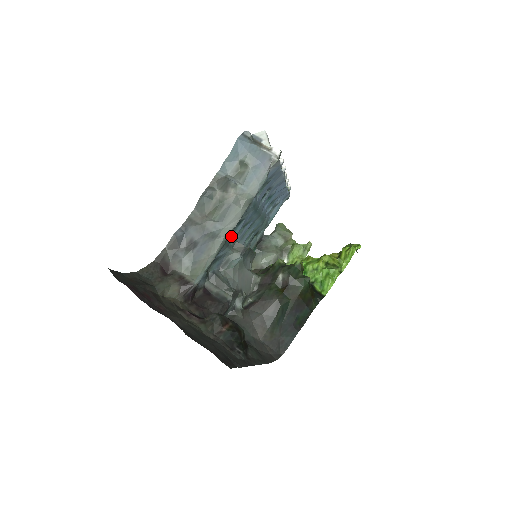
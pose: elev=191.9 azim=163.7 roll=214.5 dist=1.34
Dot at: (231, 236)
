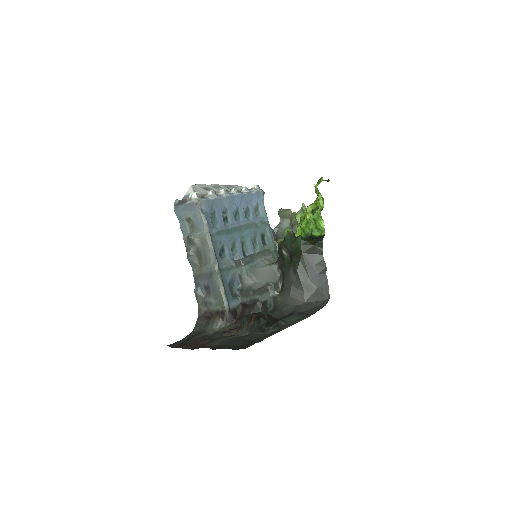
Dot at: (225, 262)
